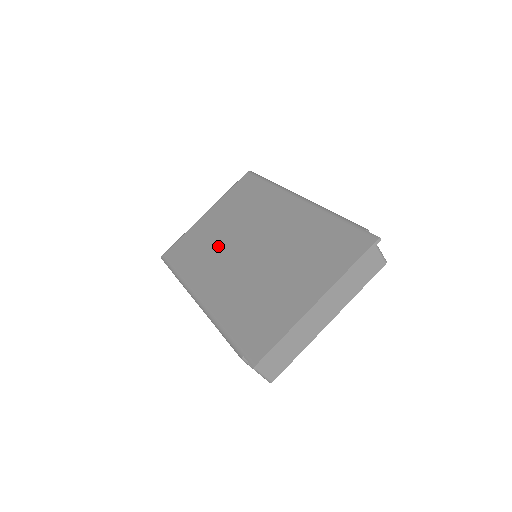
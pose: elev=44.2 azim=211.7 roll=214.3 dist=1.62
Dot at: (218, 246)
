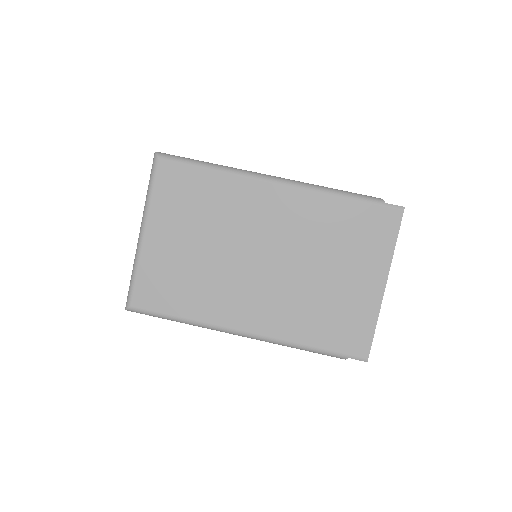
Dot at: (213, 270)
